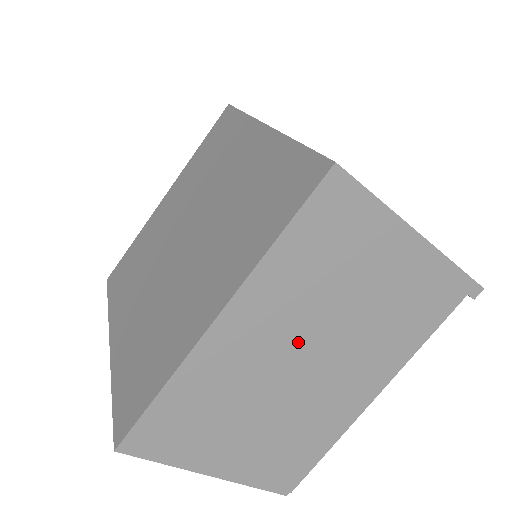
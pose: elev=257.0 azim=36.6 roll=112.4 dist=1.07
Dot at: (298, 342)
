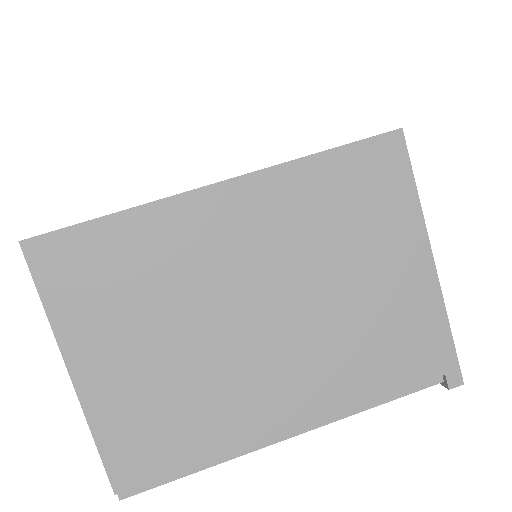
Dot at: (267, 279)
